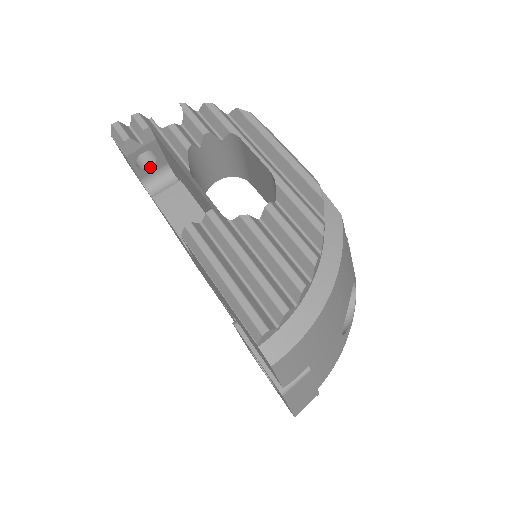
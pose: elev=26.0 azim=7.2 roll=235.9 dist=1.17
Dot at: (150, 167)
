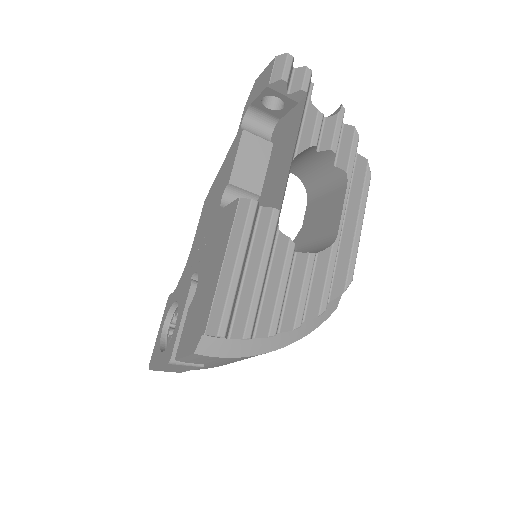
Dot at: (268, 108)
